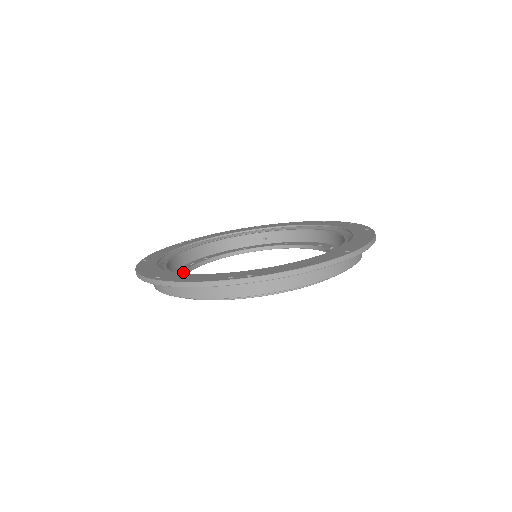
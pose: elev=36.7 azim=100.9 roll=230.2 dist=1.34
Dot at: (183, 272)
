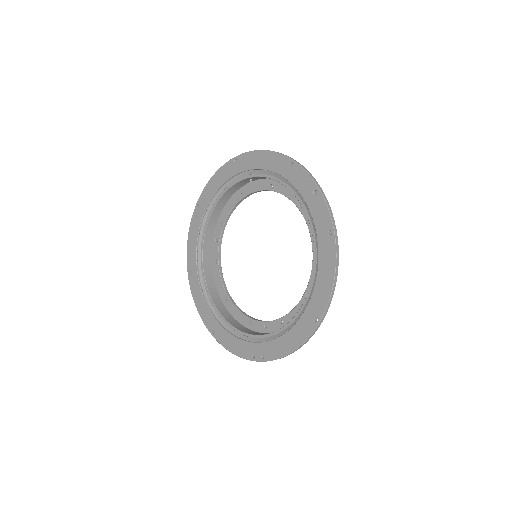
Dot at: (218, 266)
